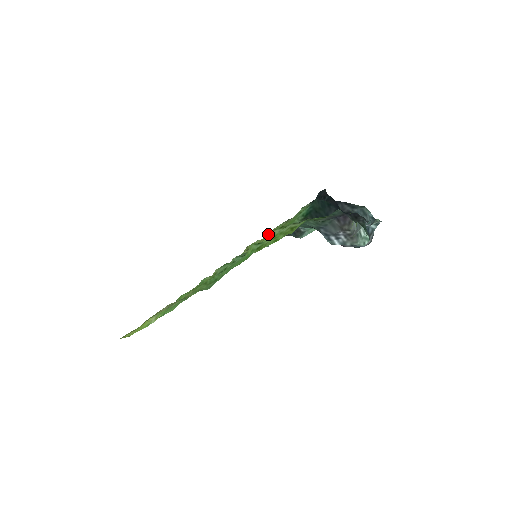
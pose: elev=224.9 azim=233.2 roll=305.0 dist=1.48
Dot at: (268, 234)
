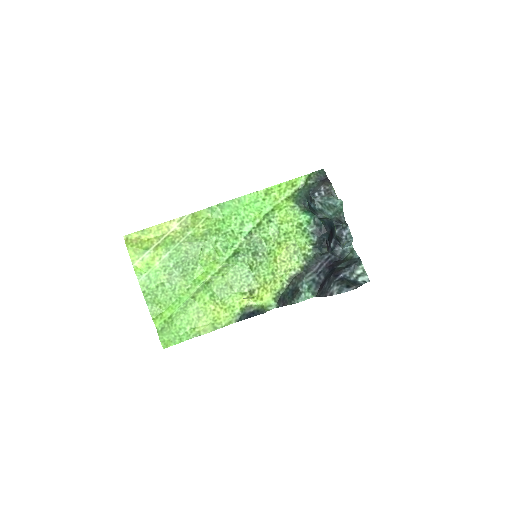
Dot at: (276, 202)
